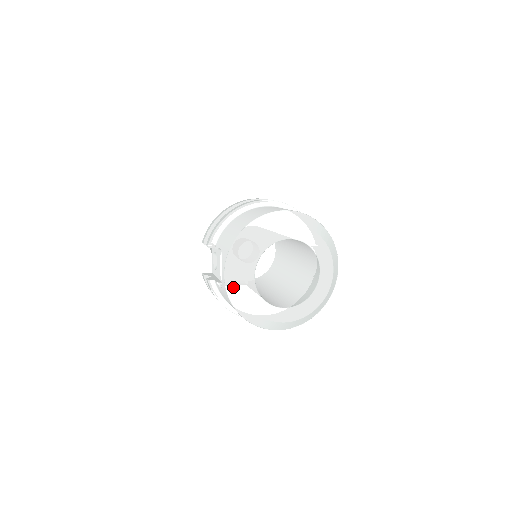
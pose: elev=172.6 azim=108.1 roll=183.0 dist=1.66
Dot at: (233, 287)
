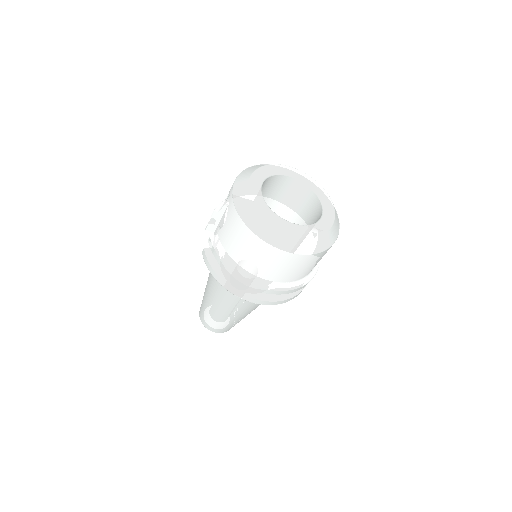
Dot at: (241, 194)
